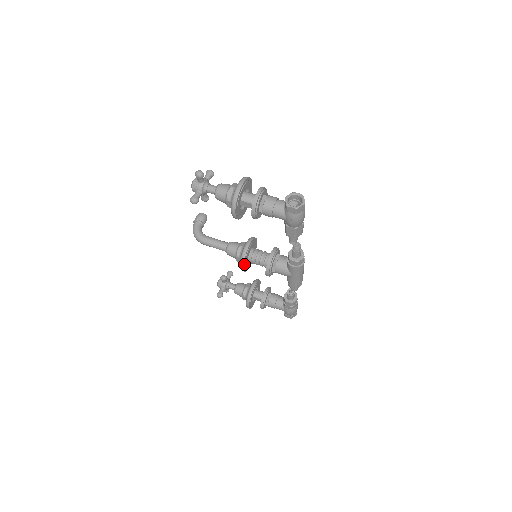
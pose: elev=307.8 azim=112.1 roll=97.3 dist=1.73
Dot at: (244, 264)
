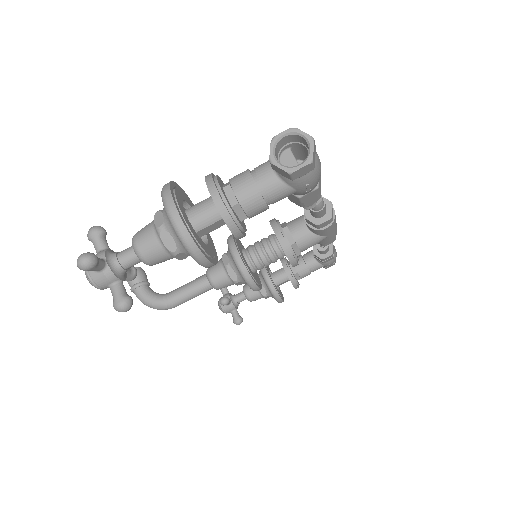
Dot at: (255, 283)
